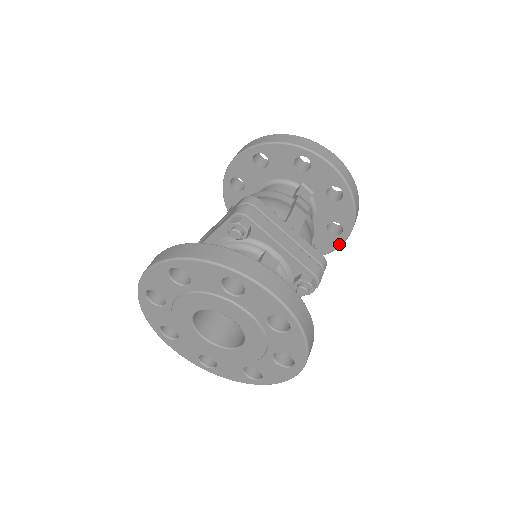
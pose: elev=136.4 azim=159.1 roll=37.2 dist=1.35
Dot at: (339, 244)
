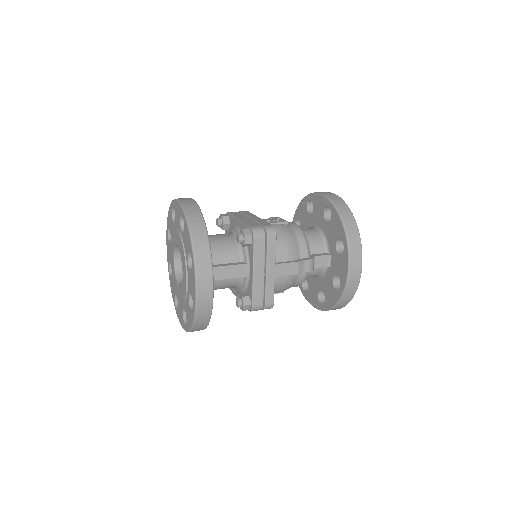
Dot at: (316, 307)
